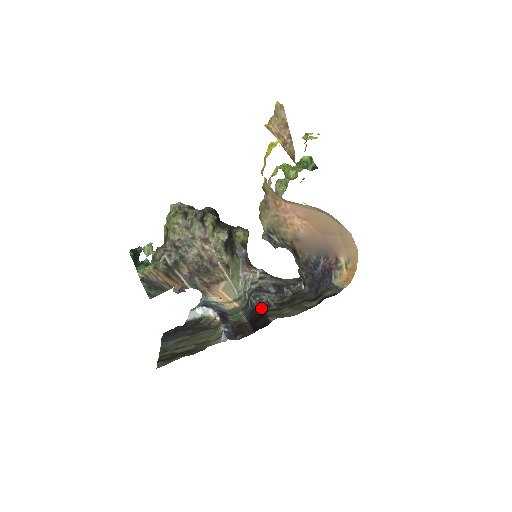
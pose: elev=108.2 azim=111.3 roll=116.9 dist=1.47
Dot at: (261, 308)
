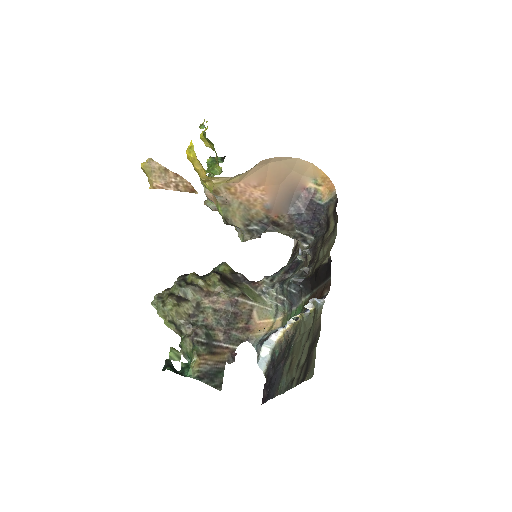
Dot at: (305, 277)
